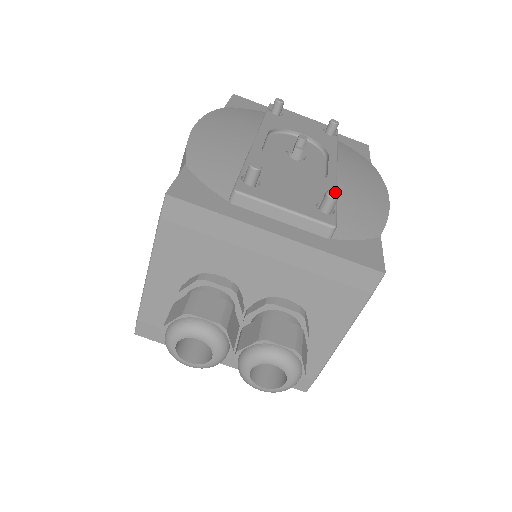
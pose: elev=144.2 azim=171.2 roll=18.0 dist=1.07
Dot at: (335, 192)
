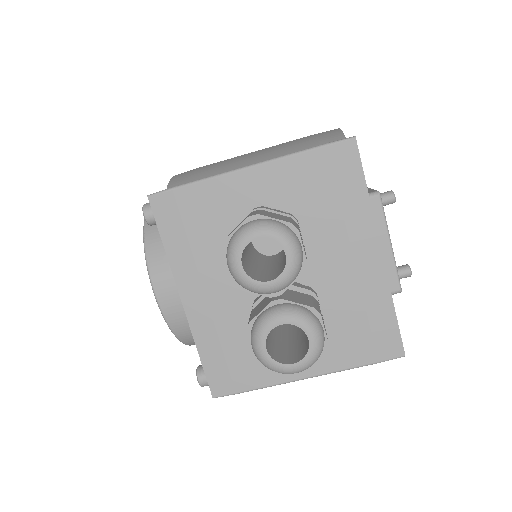
Dot at: occluded
